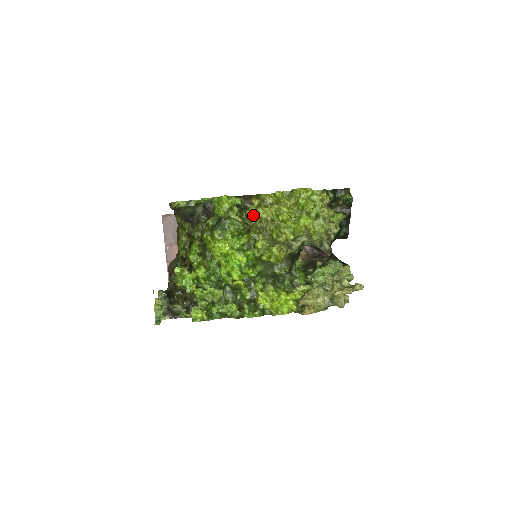
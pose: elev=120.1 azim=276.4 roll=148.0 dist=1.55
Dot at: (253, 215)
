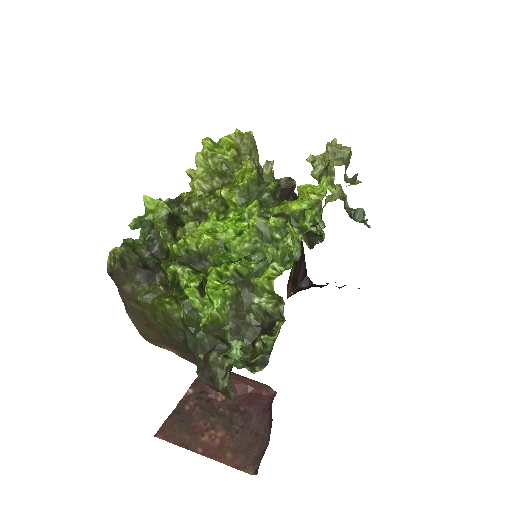
Dot at: (192, 197)
